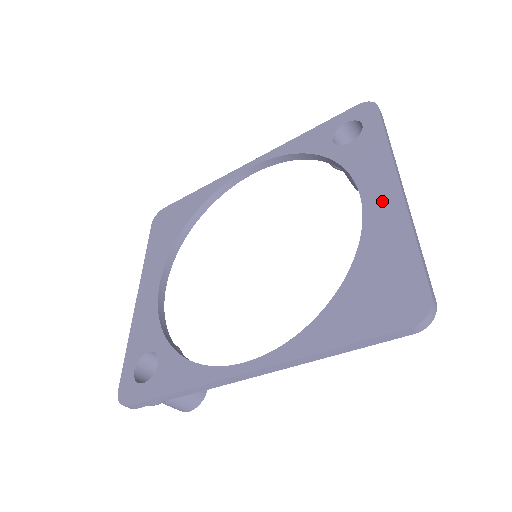
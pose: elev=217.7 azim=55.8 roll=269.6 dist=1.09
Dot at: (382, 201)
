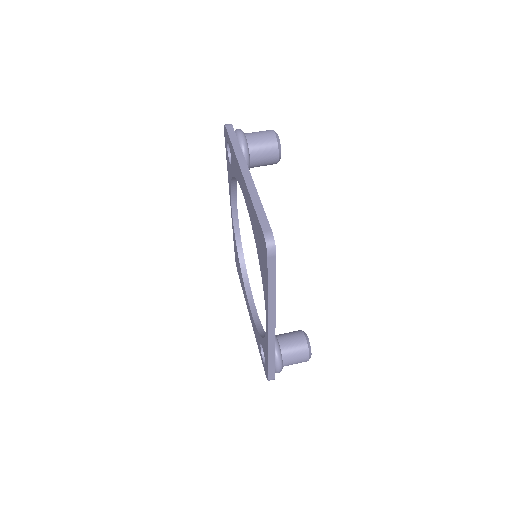
Dot at: (244, 189)
